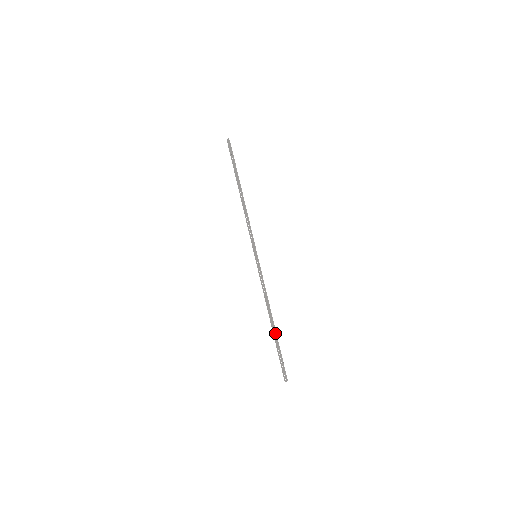
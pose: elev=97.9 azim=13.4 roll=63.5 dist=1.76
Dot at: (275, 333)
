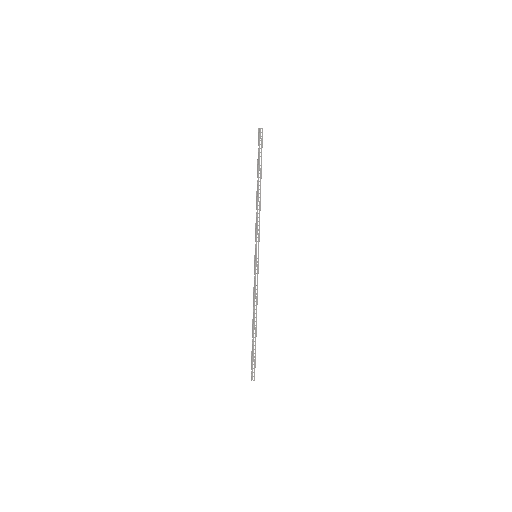
Dot at: (252, 334)
